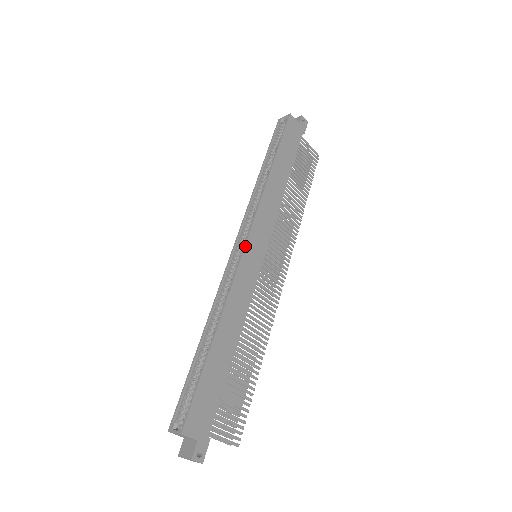
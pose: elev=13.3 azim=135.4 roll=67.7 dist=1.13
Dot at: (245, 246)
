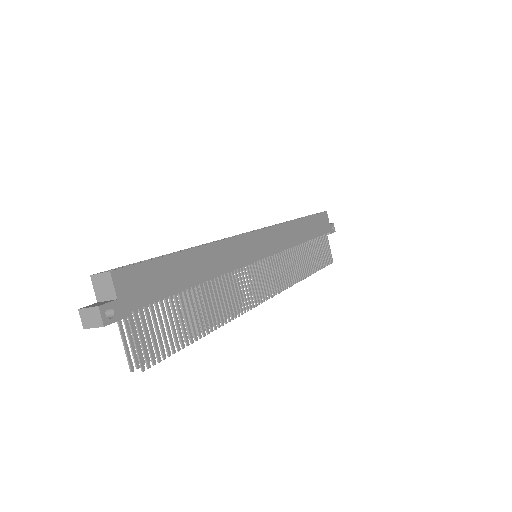
Dot at: (256, 231)
